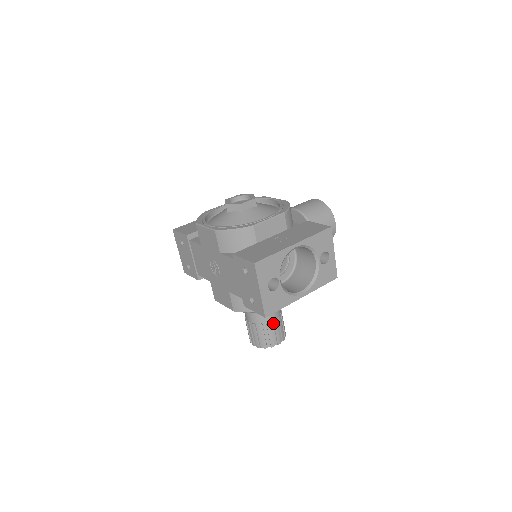
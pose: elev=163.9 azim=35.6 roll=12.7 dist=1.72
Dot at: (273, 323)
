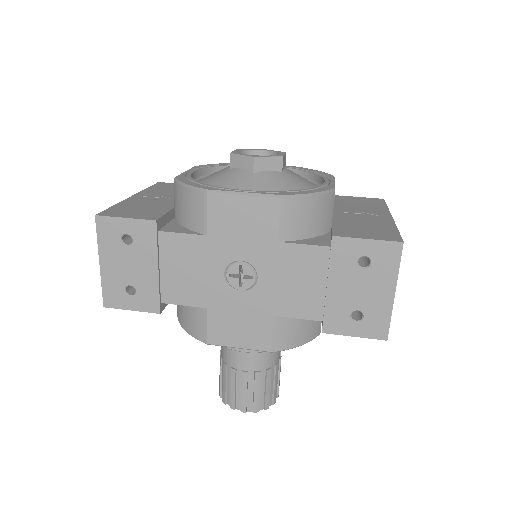
Dot at: (279, 363)
